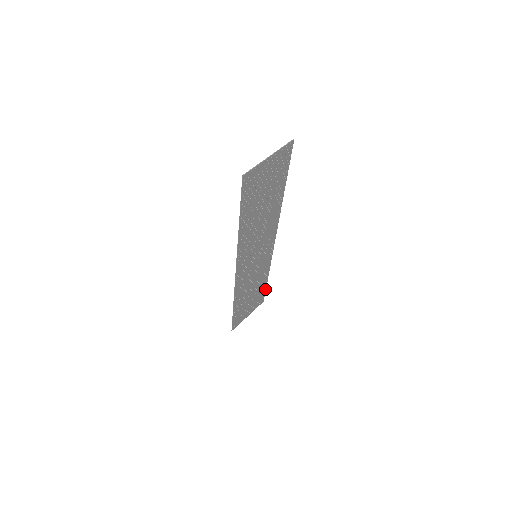
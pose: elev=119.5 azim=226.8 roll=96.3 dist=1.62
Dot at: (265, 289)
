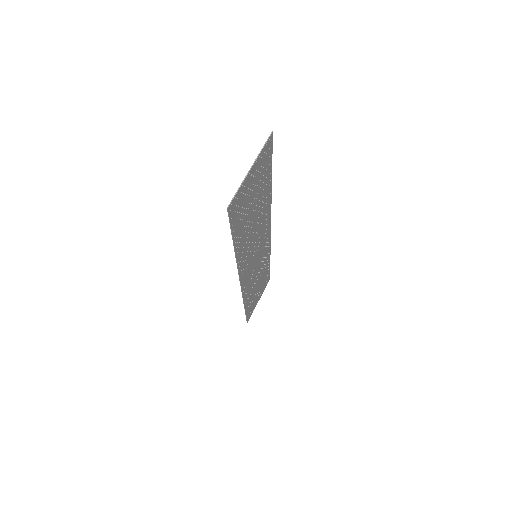
Dot at: (269, 270)
